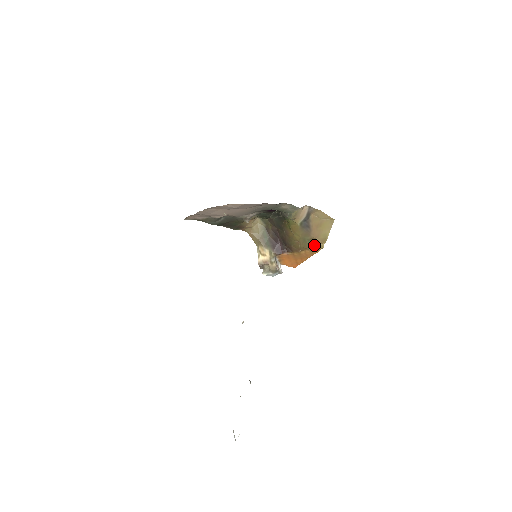
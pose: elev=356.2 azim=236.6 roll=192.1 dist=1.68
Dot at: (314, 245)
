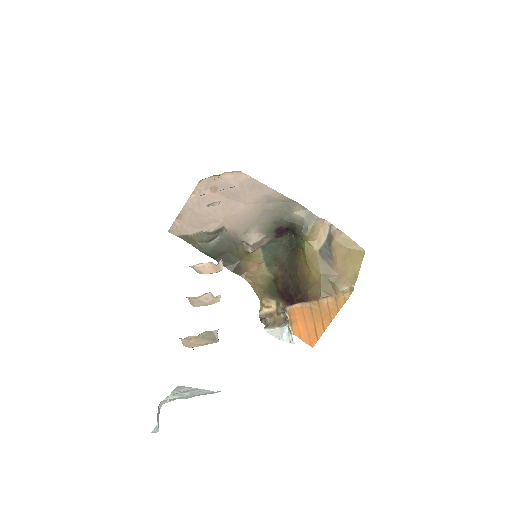
Dot at: (339, 289)
